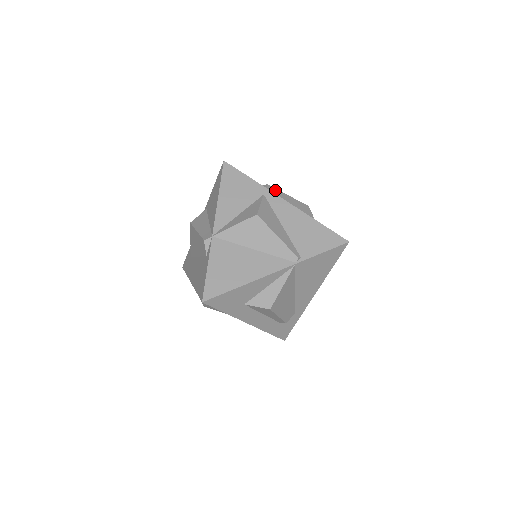
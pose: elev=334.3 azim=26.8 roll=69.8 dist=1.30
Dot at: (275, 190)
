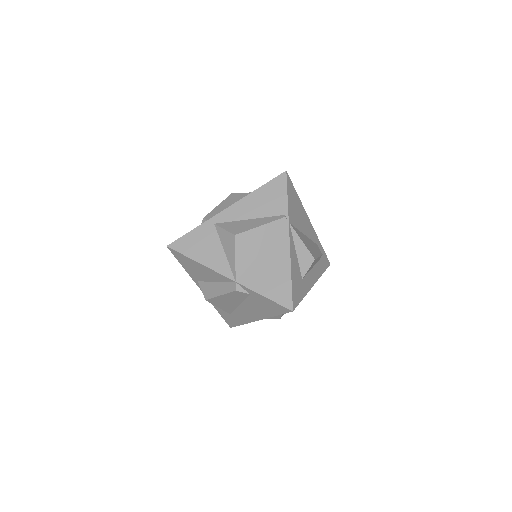
Dot at: (211, 214)
